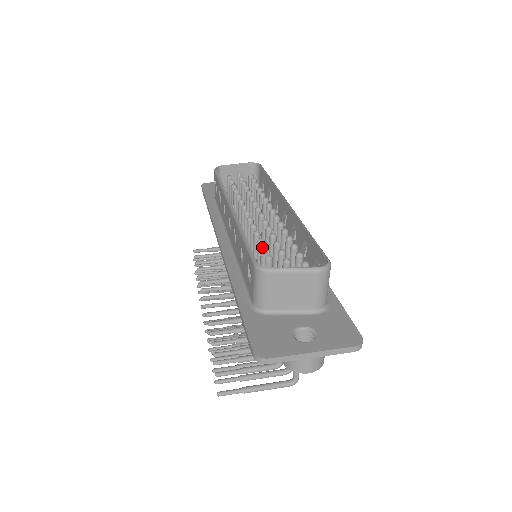
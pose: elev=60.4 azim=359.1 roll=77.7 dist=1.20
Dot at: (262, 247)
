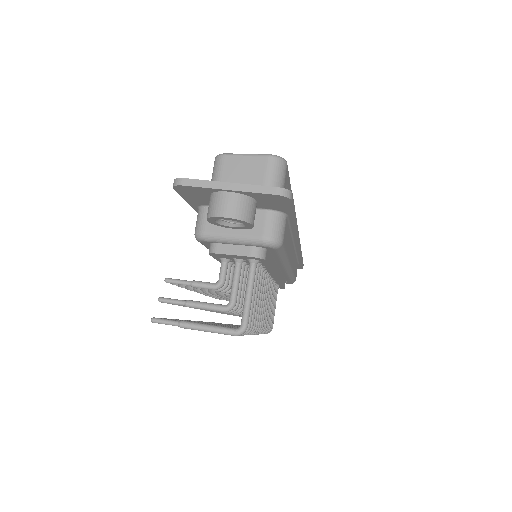
Dot at: occluded
